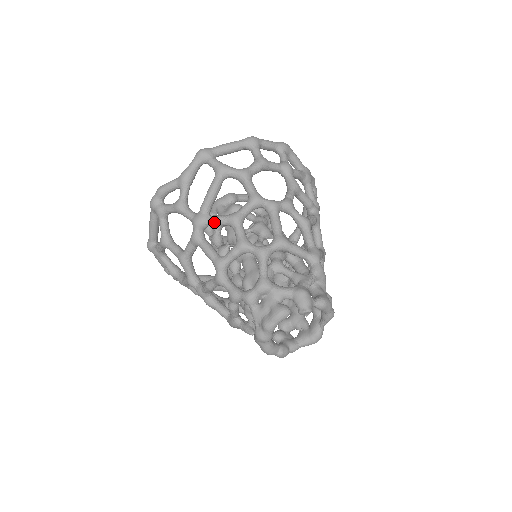
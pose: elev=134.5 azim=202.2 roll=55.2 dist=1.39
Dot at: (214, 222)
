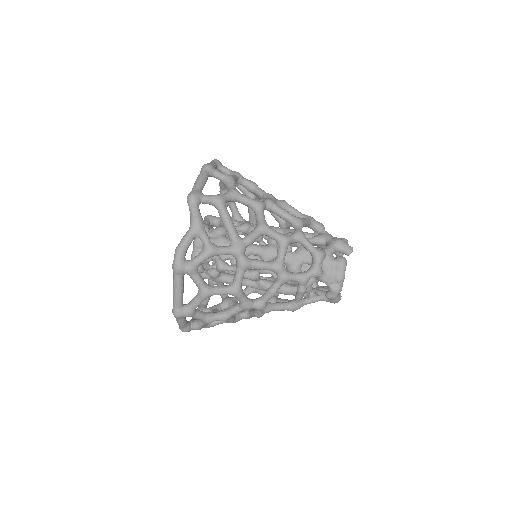
Dot at: (252, 240)
